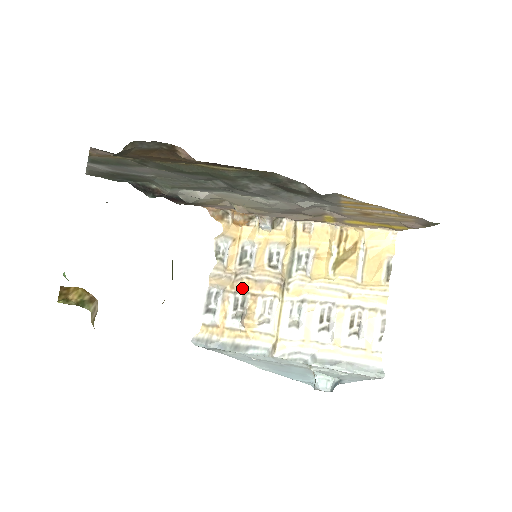
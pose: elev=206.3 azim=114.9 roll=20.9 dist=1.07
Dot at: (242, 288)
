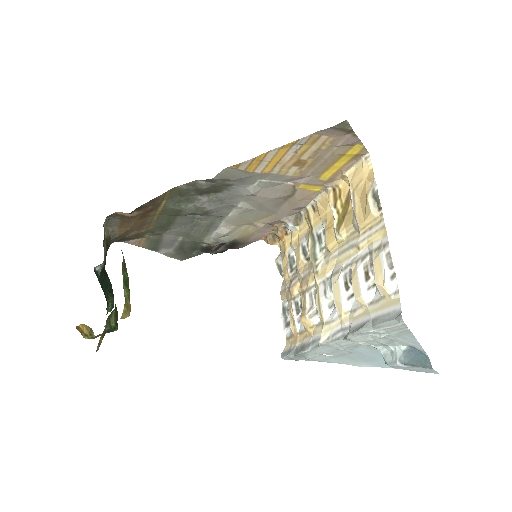
Dot at: (297, 291)
